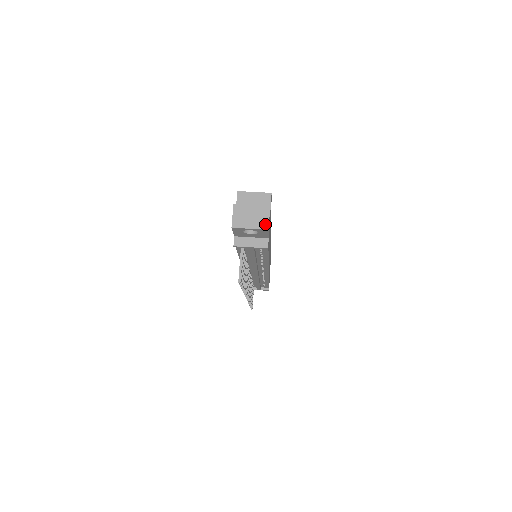
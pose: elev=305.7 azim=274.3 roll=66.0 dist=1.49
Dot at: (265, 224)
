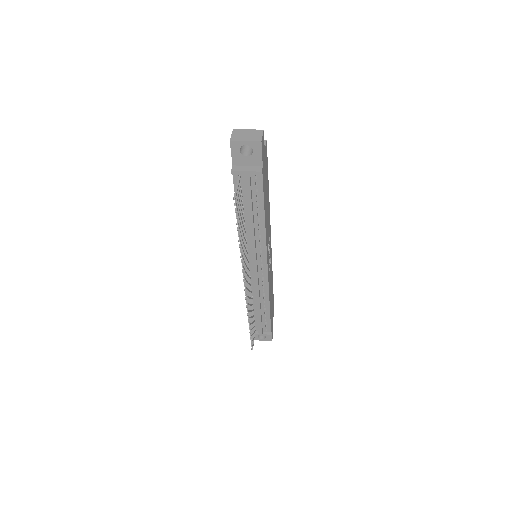
Dot at: (259, 138)
